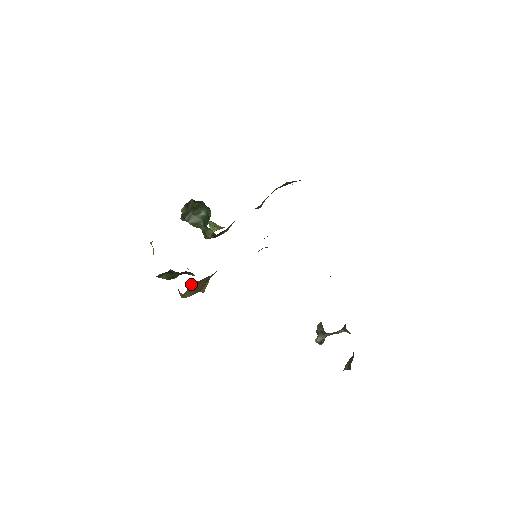
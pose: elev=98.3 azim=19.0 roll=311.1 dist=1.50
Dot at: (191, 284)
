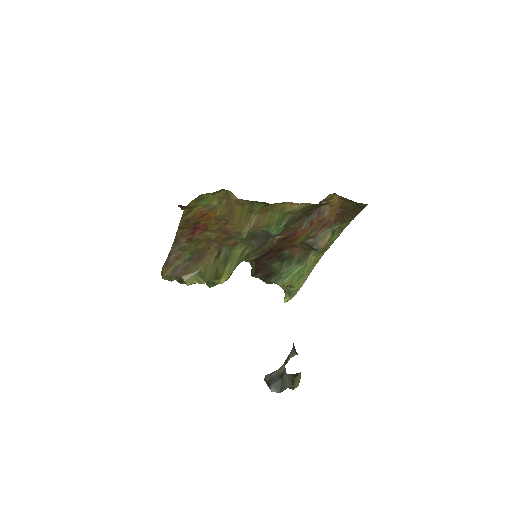
Dot at: (169, 254)
